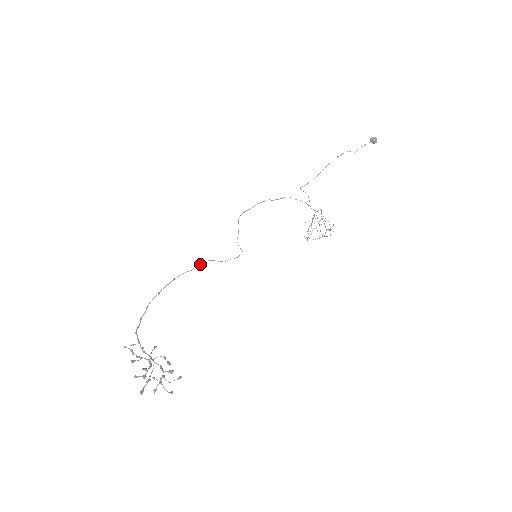
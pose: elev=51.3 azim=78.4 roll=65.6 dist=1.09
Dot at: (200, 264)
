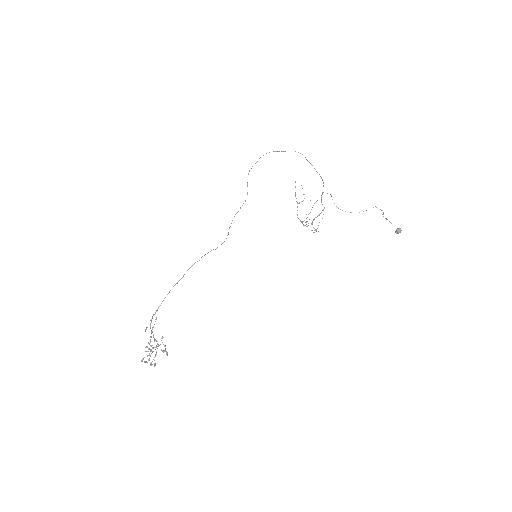
Dot at: occluded
